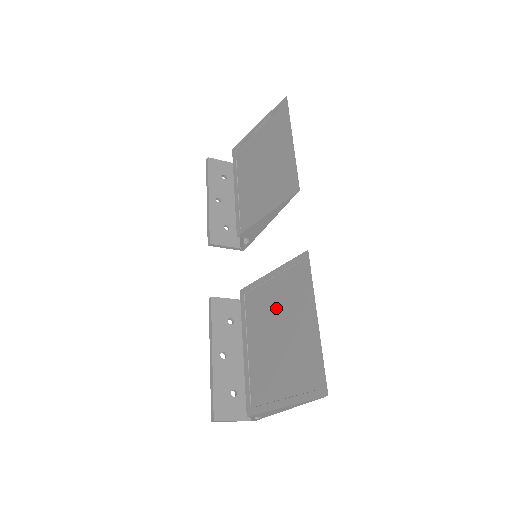
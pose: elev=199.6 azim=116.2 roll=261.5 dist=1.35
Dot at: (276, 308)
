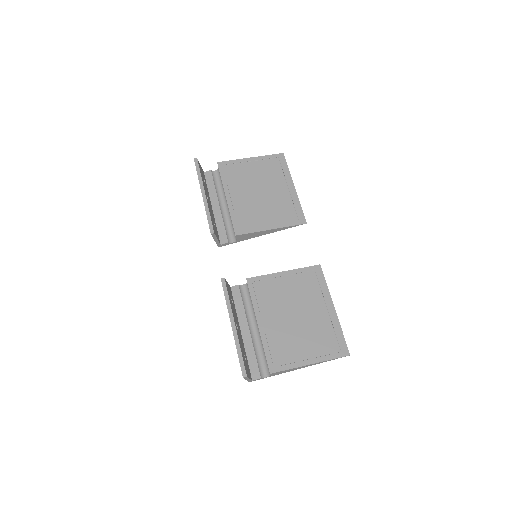
Dot at: (293, 297)
